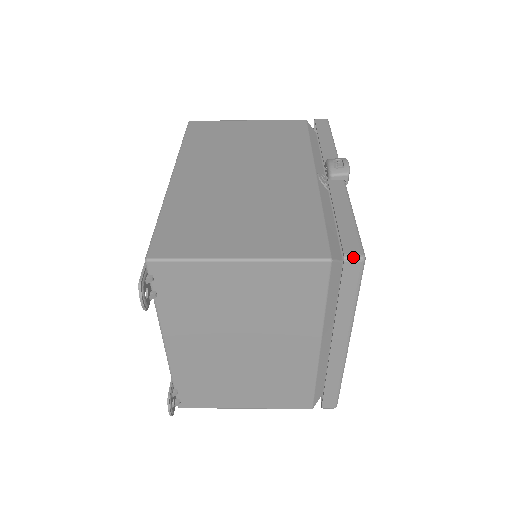
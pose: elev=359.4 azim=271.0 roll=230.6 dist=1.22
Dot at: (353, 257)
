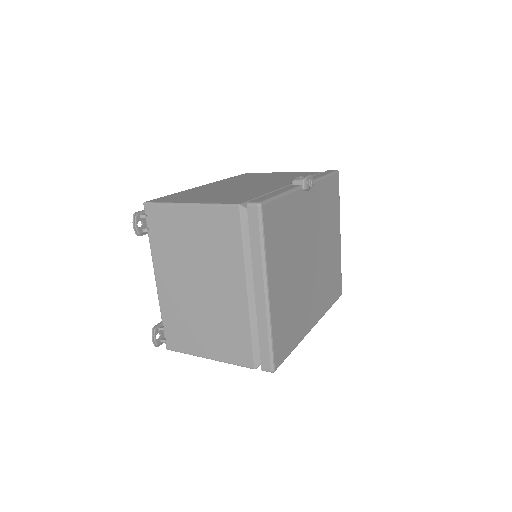
Dot at: (253, 203)
